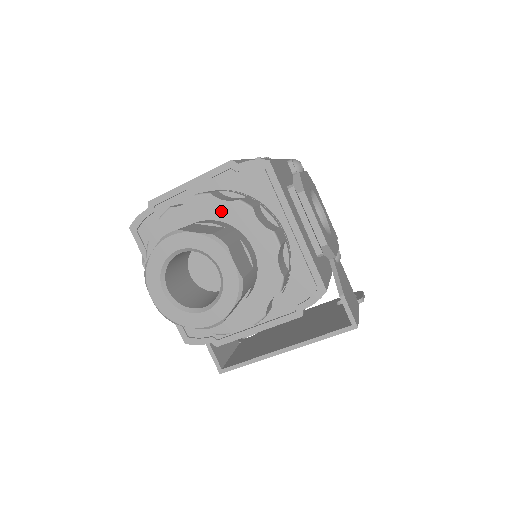
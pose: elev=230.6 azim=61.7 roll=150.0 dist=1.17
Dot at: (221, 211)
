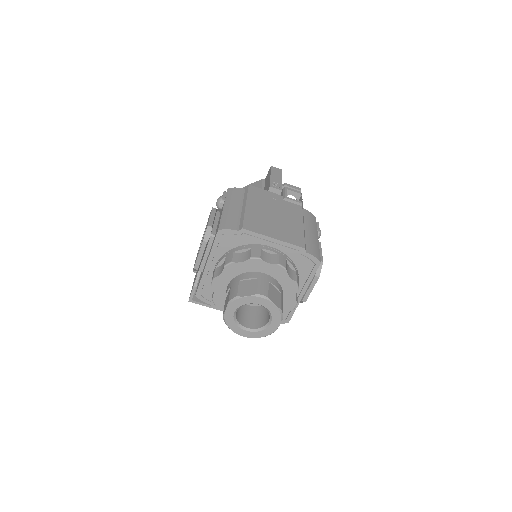
Dot at: (283, 279)
